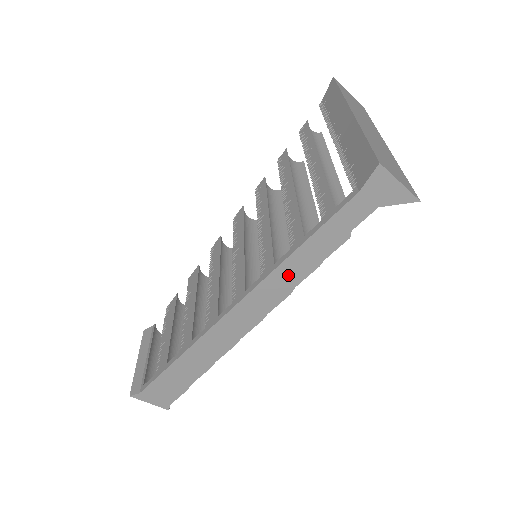
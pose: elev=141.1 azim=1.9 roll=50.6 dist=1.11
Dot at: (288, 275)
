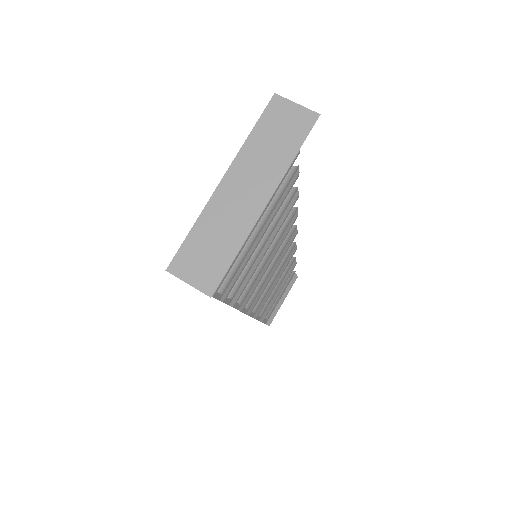
Dot at: occluded
